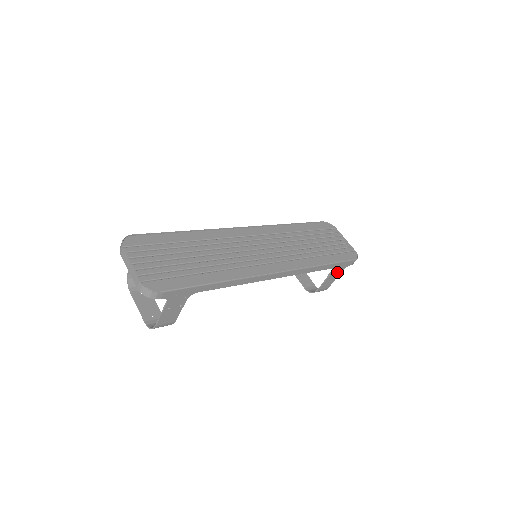
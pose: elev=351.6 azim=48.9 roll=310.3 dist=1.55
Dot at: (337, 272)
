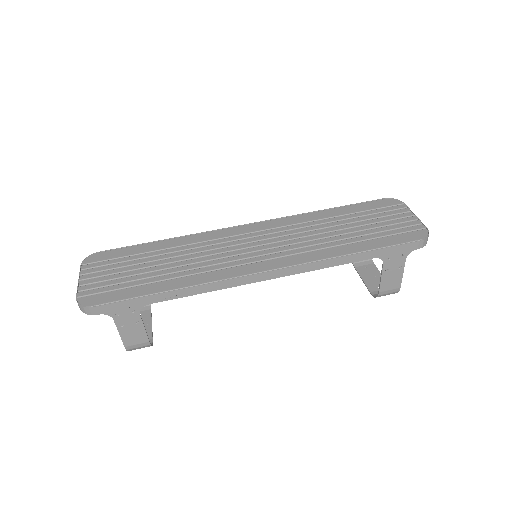
Dot at: (396, 262)
